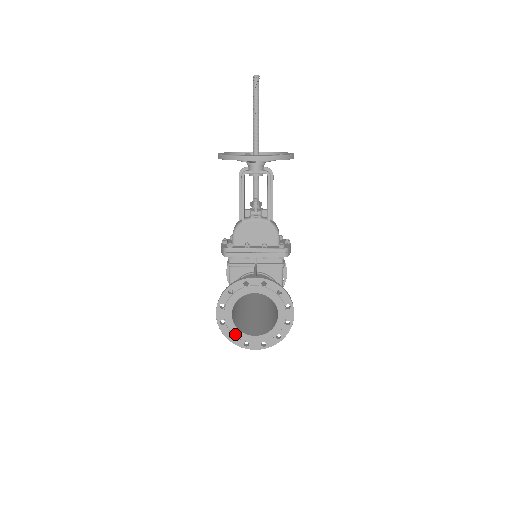
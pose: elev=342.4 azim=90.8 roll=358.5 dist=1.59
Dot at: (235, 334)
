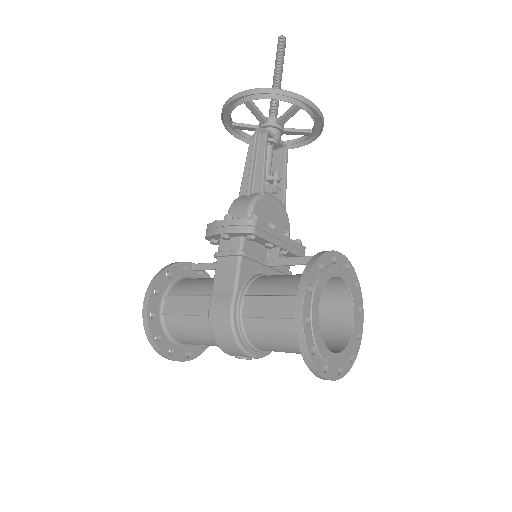
Dot at: (318, 346)
